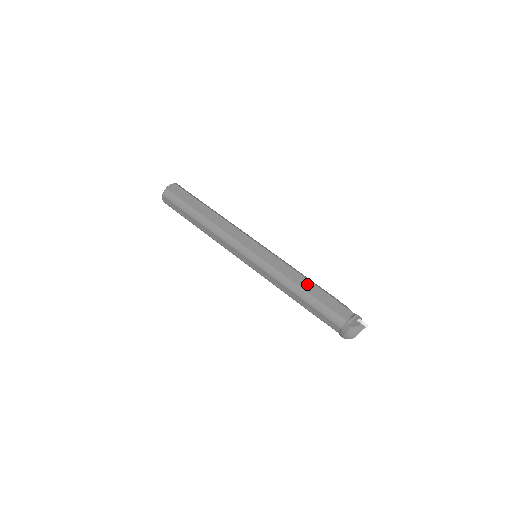
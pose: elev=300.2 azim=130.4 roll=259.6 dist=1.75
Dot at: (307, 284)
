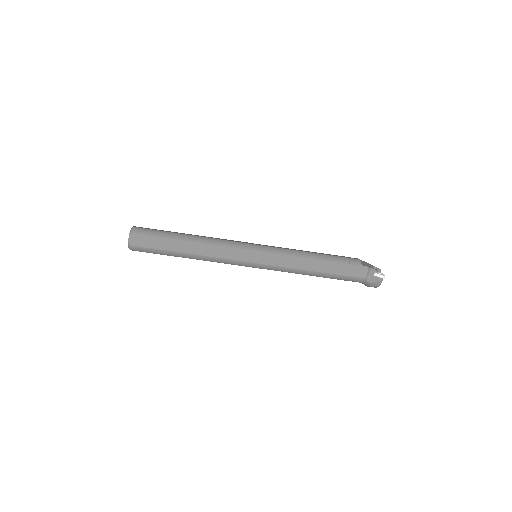
Dot at: (317, 265)
